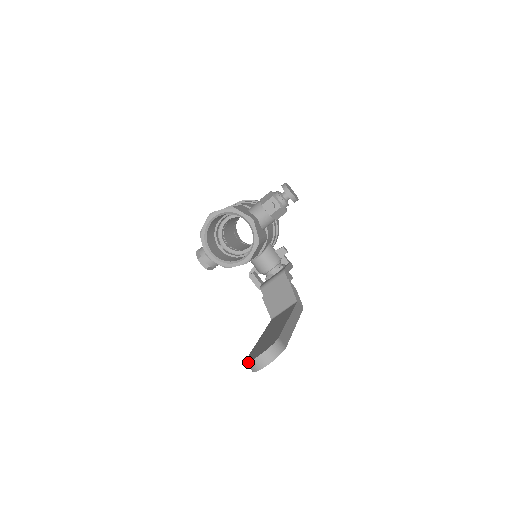
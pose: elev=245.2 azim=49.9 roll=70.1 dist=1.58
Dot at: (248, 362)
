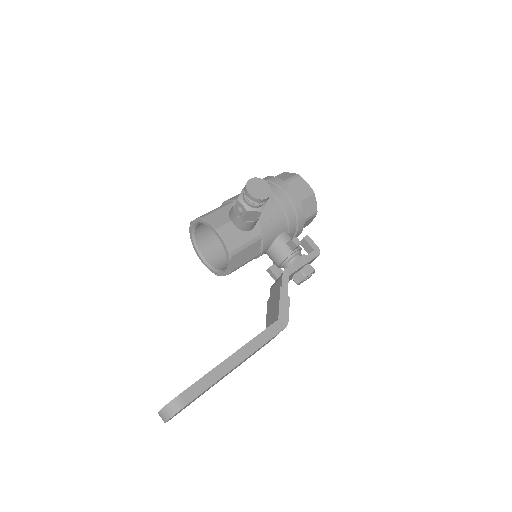
Dot at: occluded
